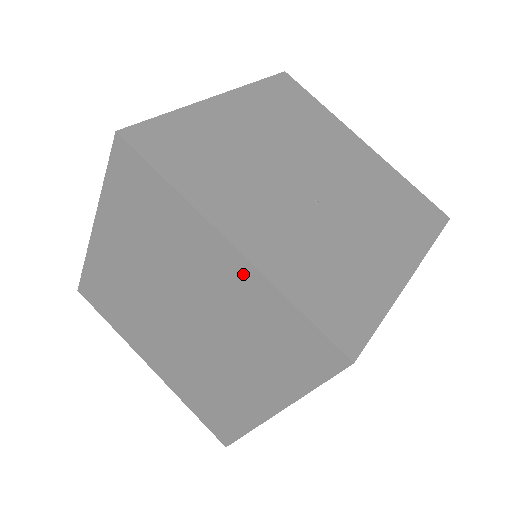
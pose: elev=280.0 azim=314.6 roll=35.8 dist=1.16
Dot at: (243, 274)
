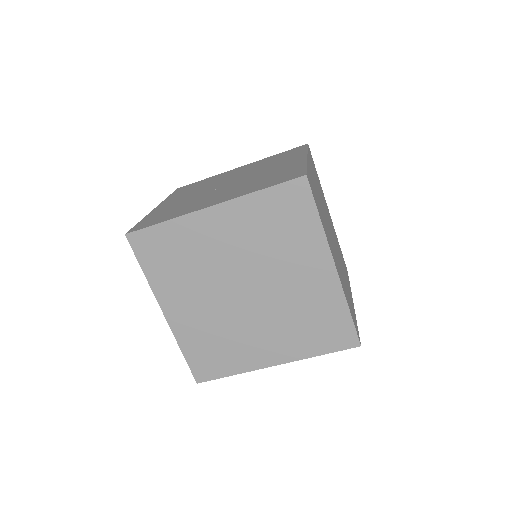
Dot at: occluded
